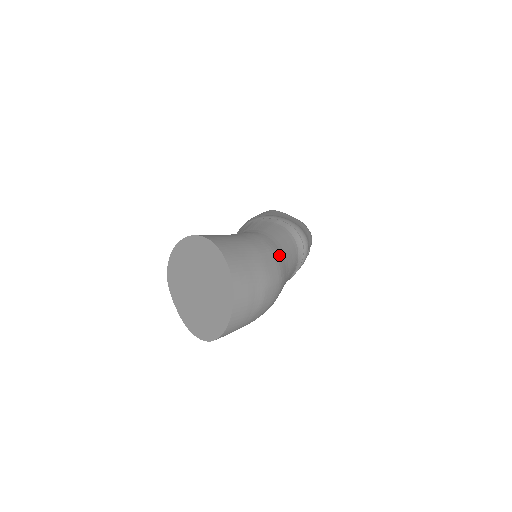
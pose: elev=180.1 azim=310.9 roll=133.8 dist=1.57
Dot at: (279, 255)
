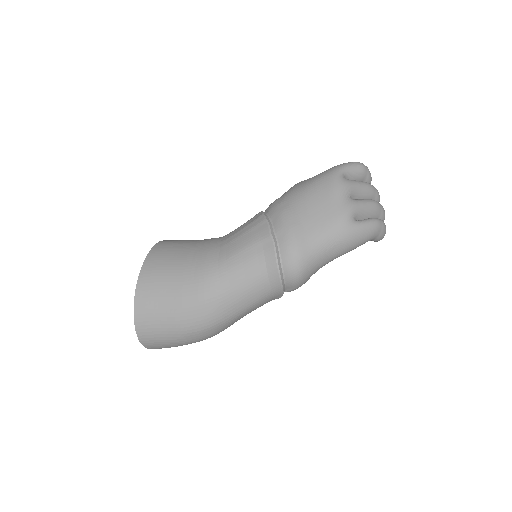
Dot at: (215, 304)
